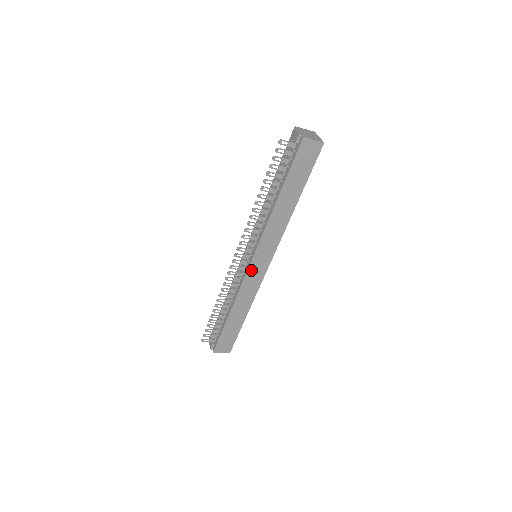
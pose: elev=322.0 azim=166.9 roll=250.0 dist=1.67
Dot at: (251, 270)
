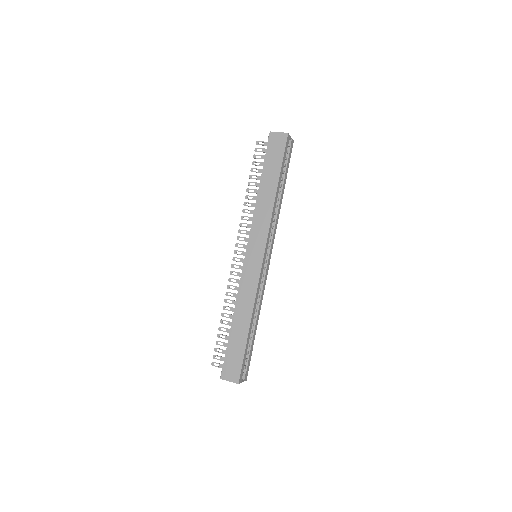
Dot at: (247, 264)
